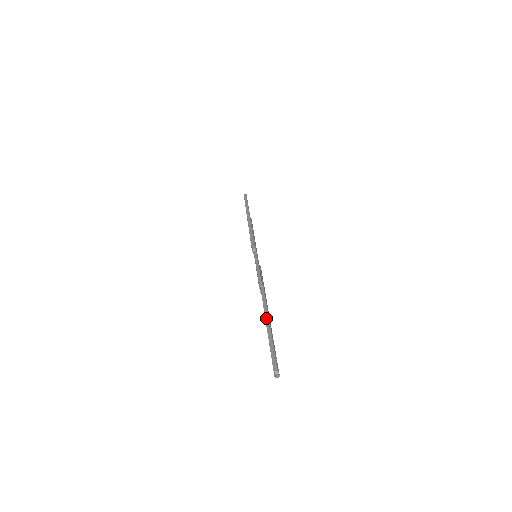
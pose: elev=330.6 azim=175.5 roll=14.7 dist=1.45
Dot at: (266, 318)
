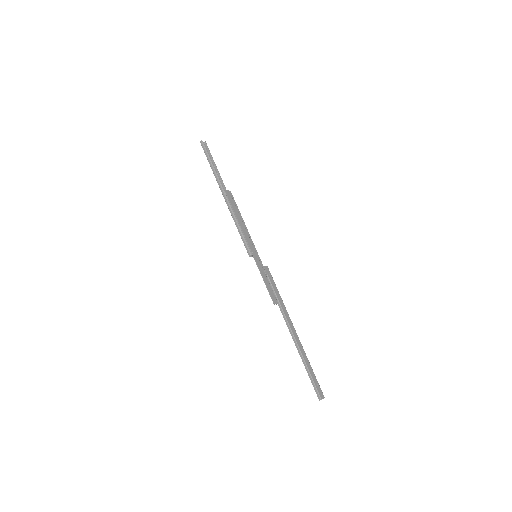
Dot at: (295, 343)
